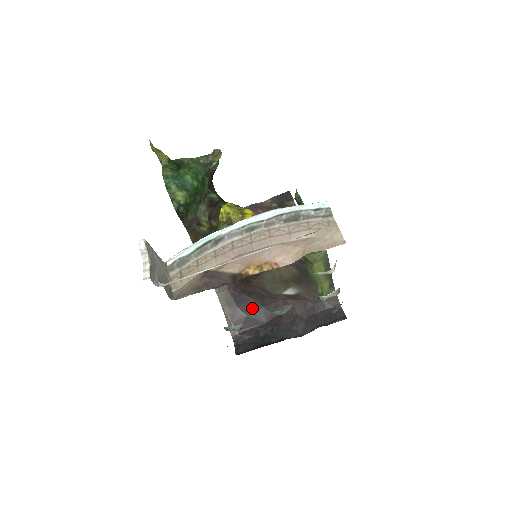
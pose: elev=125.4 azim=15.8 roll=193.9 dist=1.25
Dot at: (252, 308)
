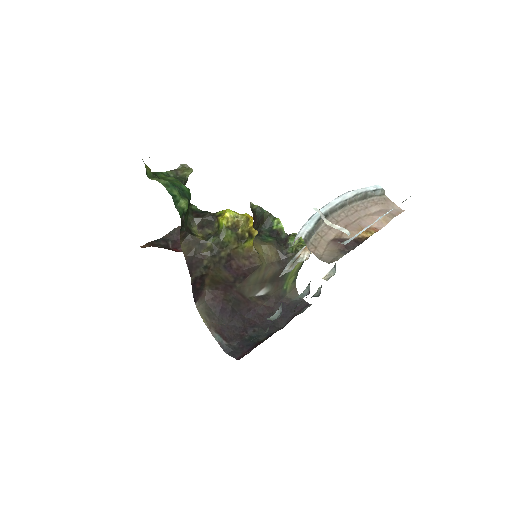
Dot at: (230, 315)
